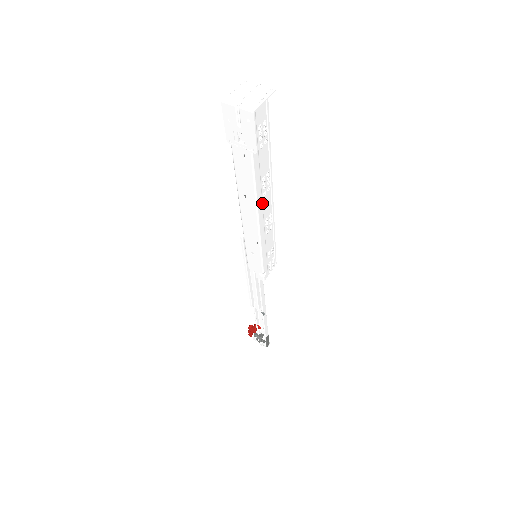
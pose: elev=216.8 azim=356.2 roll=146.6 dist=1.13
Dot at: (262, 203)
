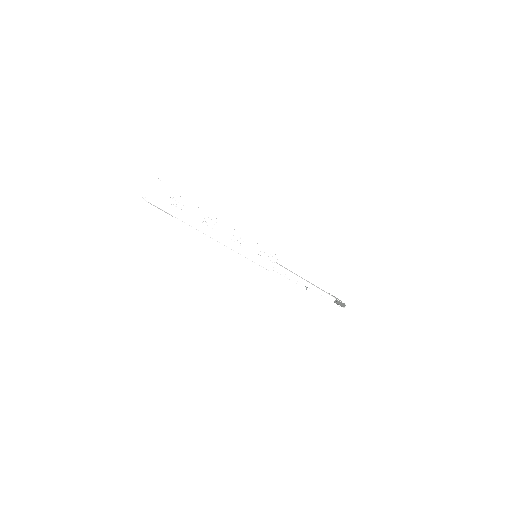
Dot at: (215, 232)
